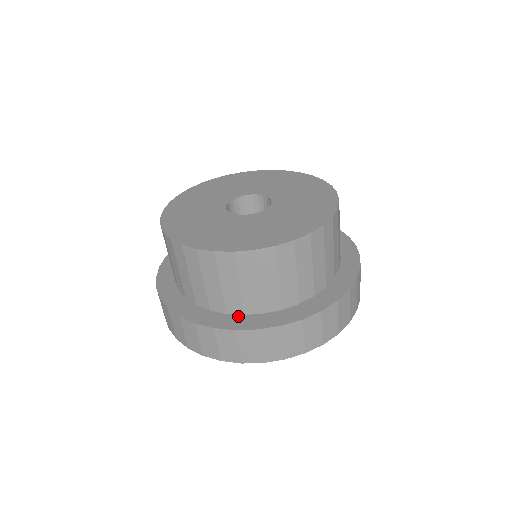
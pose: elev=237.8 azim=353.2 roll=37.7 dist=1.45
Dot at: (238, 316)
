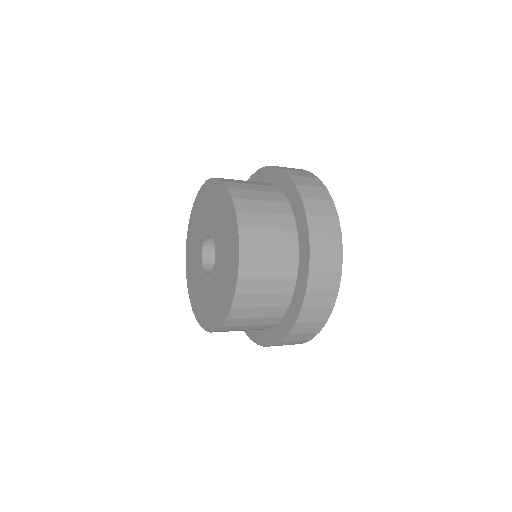
Dot at: (288, 311)
